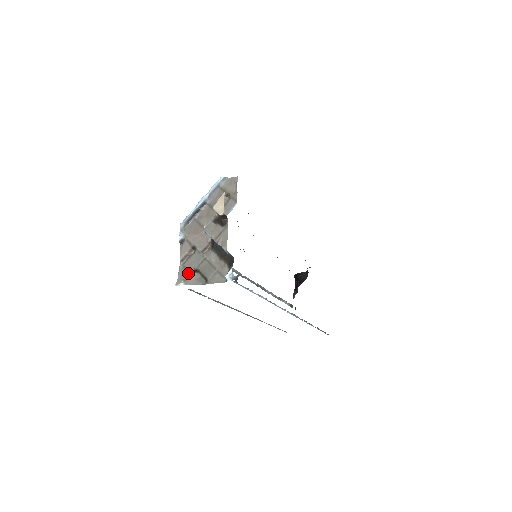
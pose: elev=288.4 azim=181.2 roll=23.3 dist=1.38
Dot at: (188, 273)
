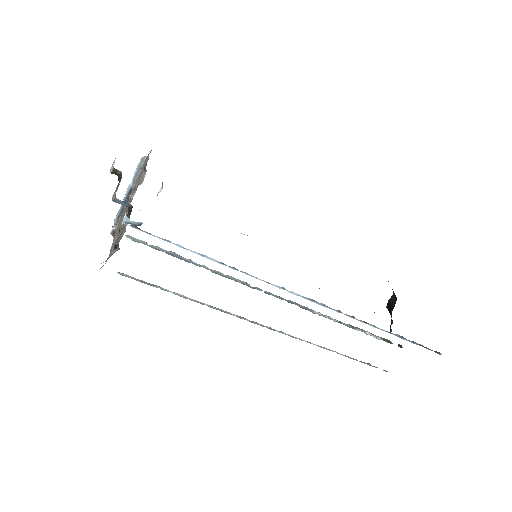
Dot at: (111, 253)
